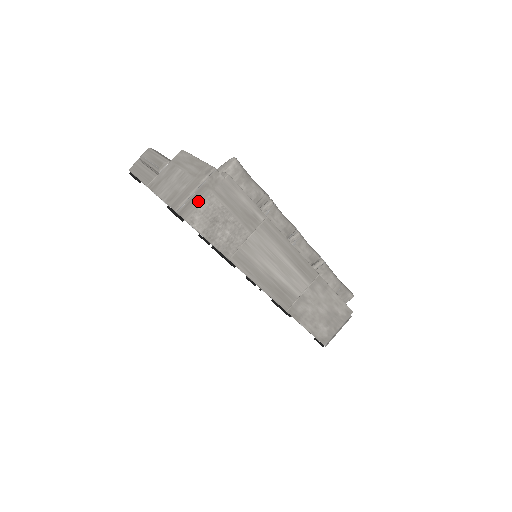
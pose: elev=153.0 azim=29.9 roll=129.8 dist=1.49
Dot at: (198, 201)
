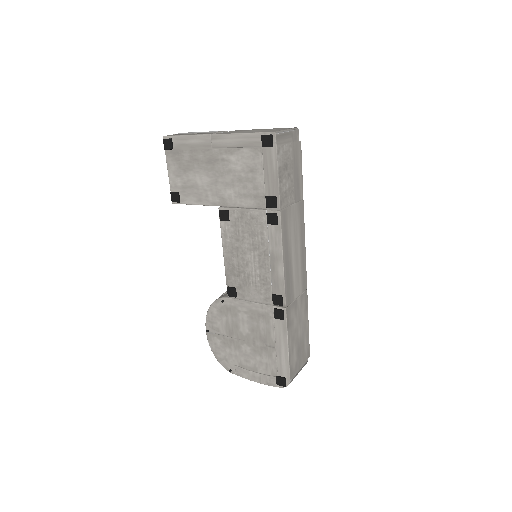
Dot at: (285, 140)
